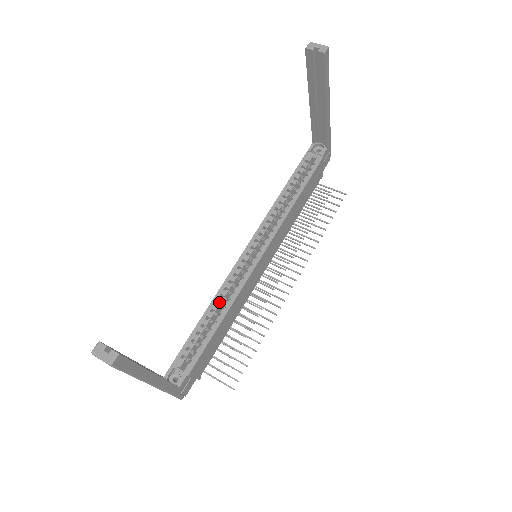
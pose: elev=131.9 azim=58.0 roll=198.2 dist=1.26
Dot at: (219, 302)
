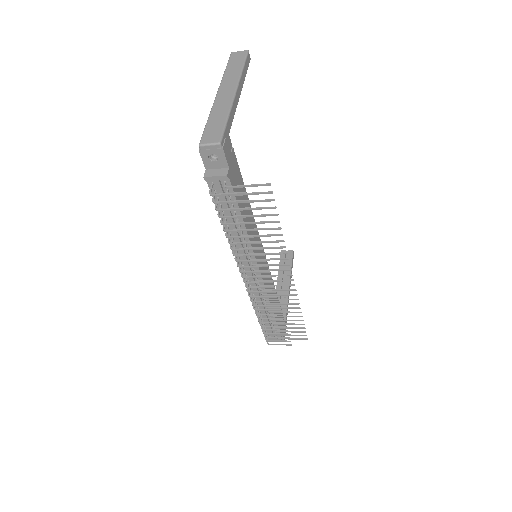
Dot at: occluded
